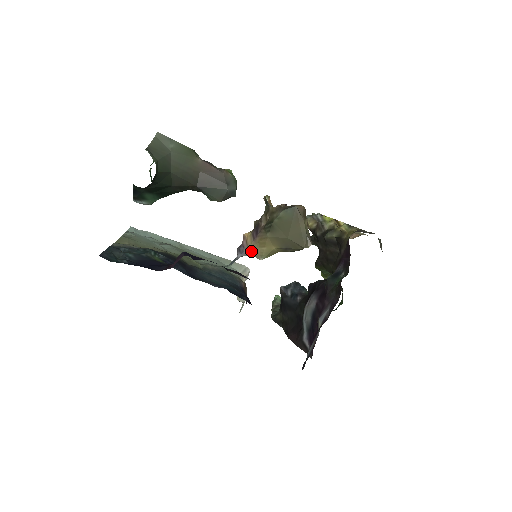
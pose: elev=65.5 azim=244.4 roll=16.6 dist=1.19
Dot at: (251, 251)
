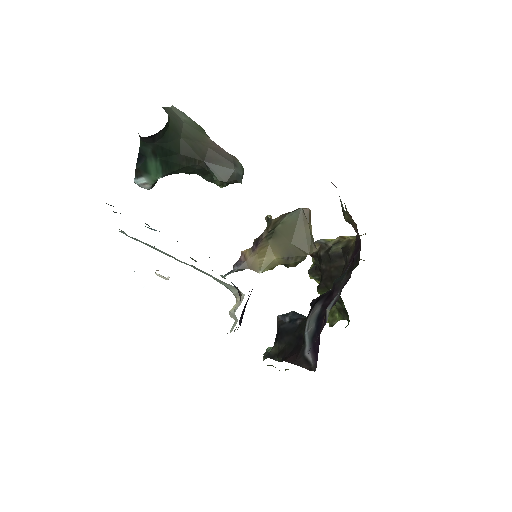
Dot at: (249, 264)
